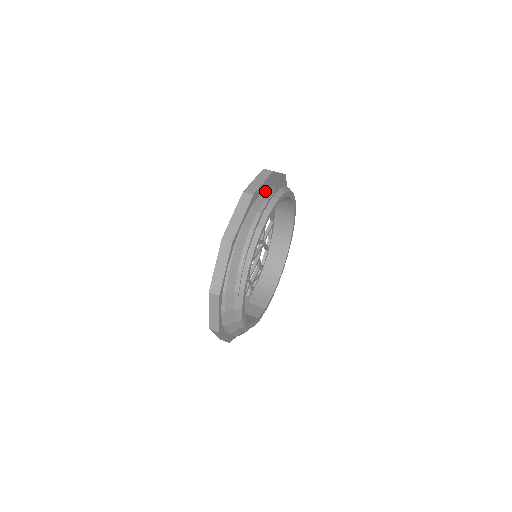
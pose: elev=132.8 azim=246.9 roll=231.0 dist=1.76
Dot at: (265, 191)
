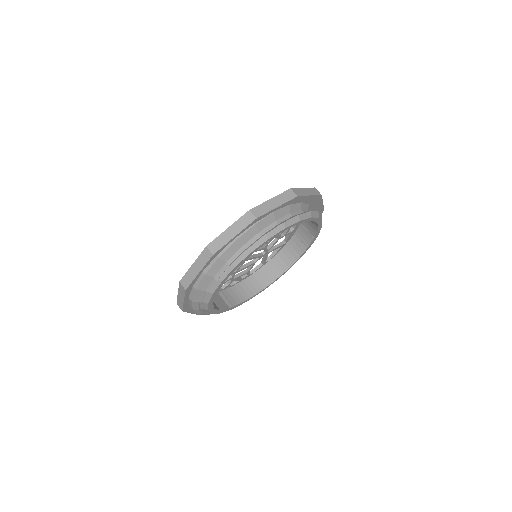
Dot at: (305, 204)
